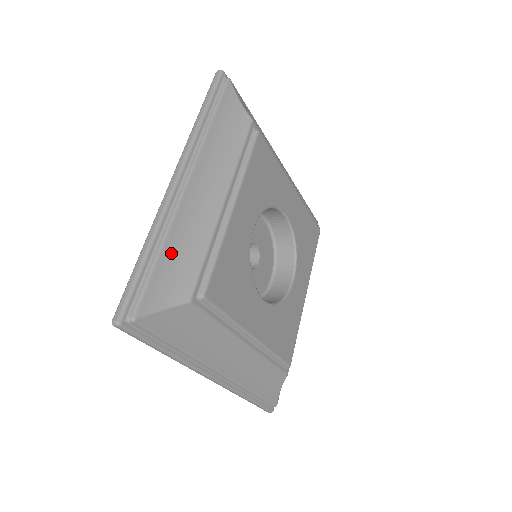
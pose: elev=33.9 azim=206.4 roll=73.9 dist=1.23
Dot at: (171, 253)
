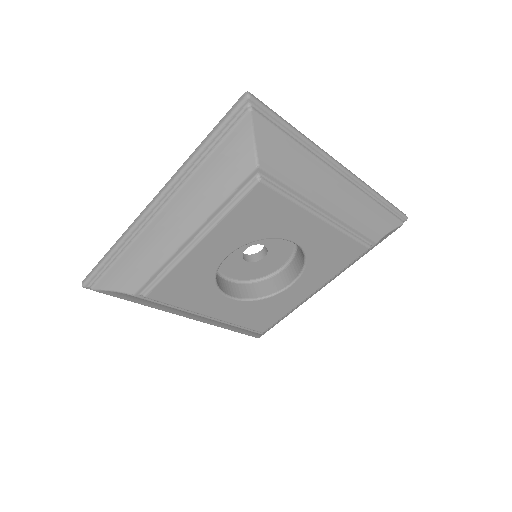
Dot at: (129, 260)
